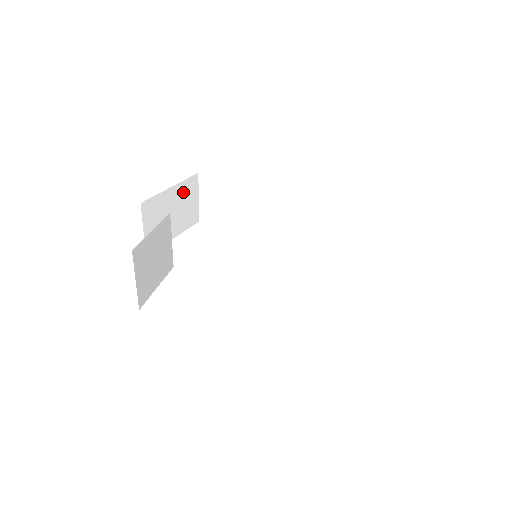
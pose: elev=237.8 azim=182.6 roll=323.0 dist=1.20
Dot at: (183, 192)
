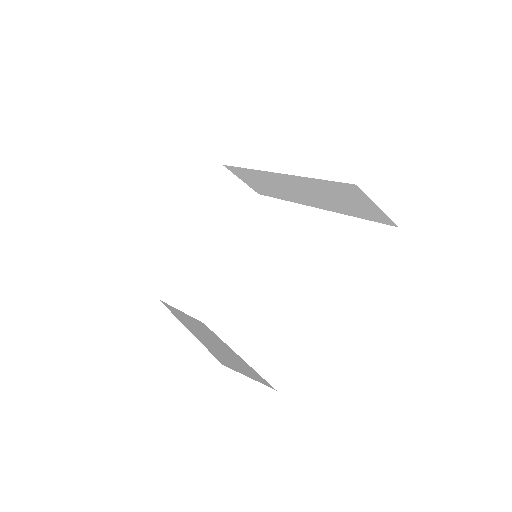
Dot at: (218, 191)
